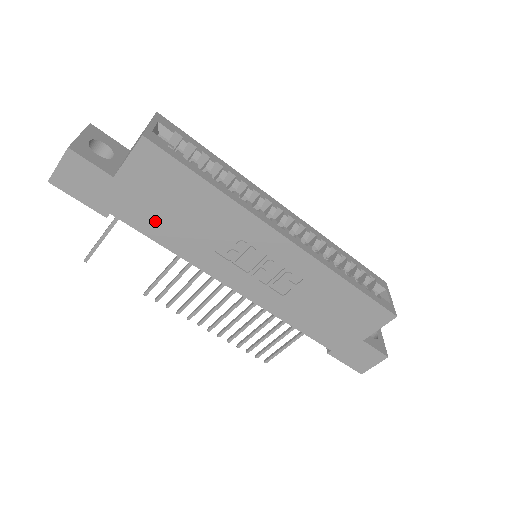
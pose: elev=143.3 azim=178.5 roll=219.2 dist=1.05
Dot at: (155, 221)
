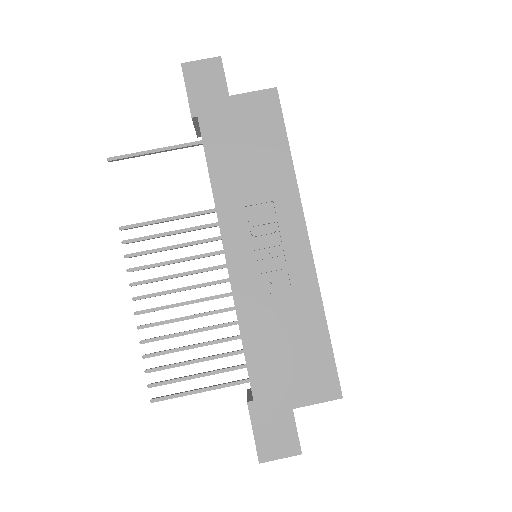
Dot at: (224, 147)
